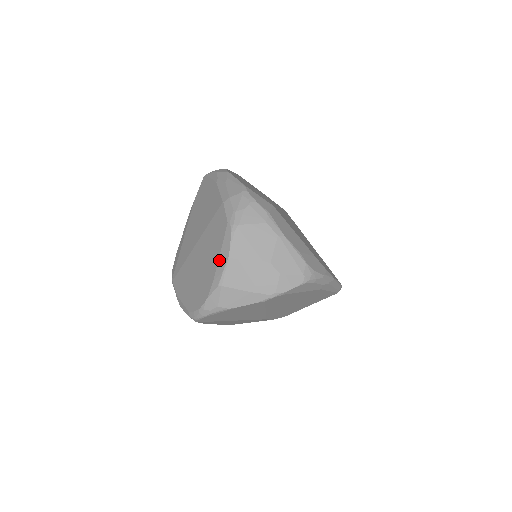
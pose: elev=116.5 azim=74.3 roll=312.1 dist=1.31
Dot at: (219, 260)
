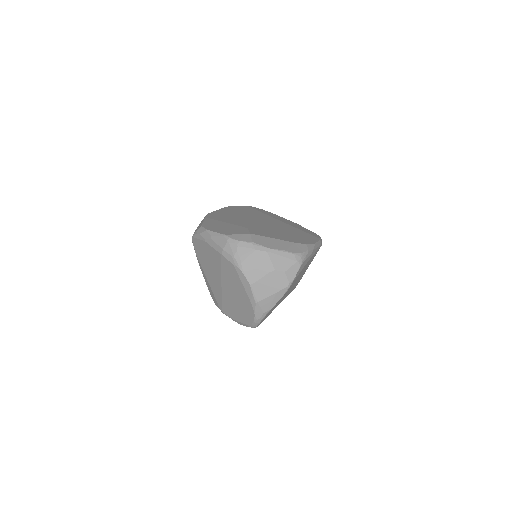
Dot at: (245, 289)
